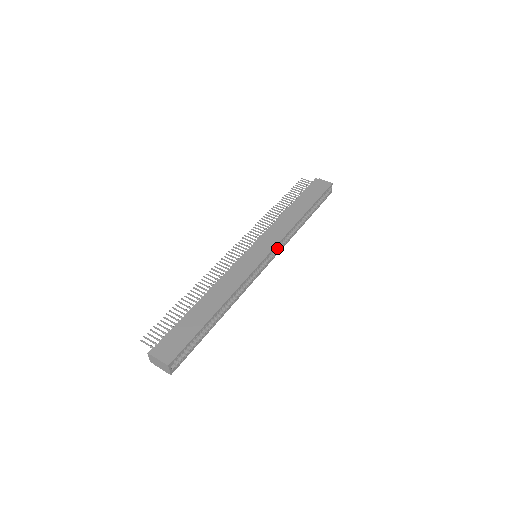
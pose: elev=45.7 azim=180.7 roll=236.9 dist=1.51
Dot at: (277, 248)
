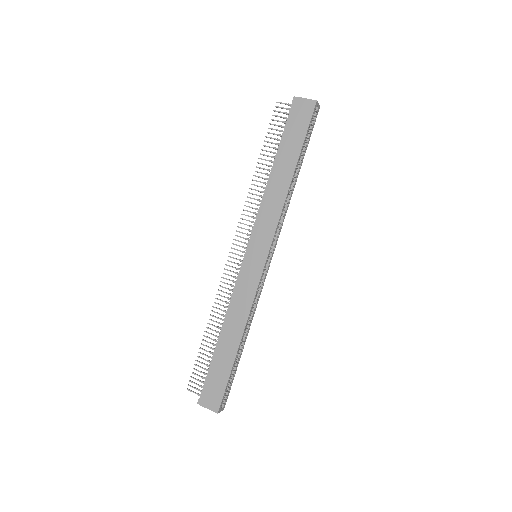
Dot at: (275, 236)
